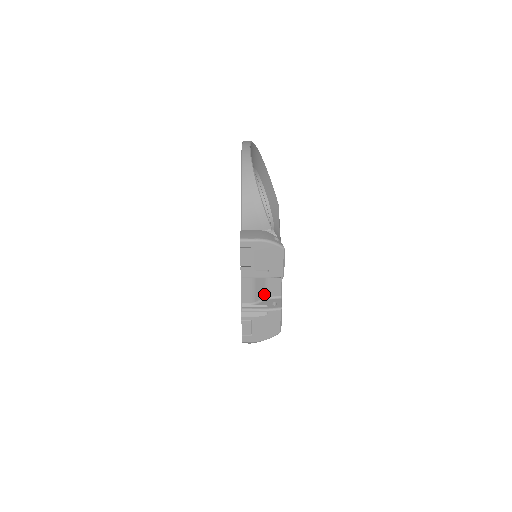
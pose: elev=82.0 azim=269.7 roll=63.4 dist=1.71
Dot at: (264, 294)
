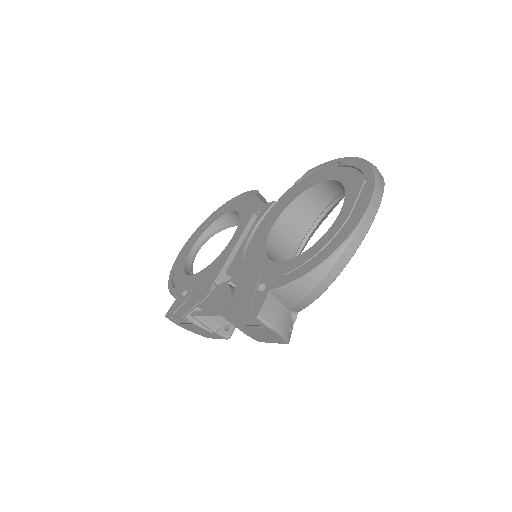
Dot at: occluded
